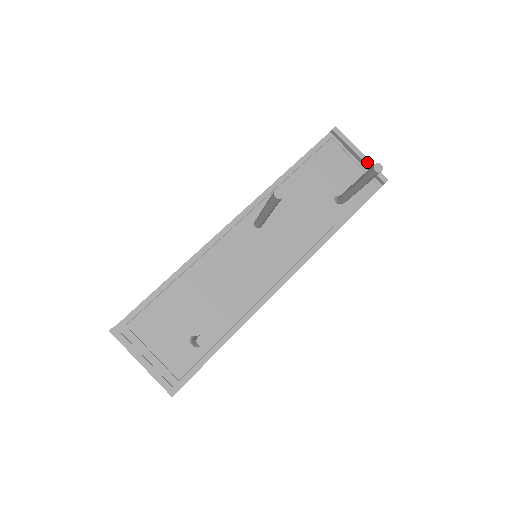
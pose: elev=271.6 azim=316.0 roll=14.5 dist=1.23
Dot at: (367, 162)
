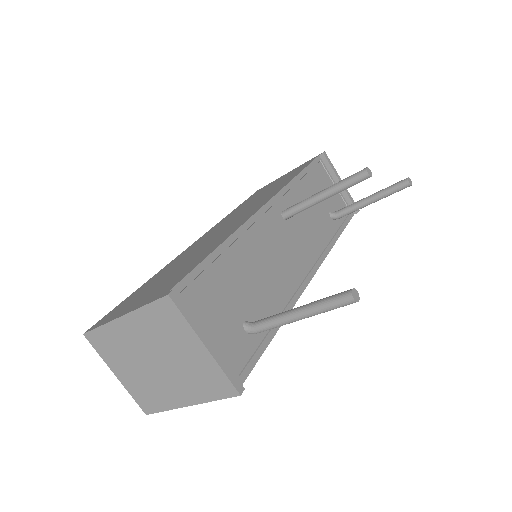
Dot at: (346, 190)
